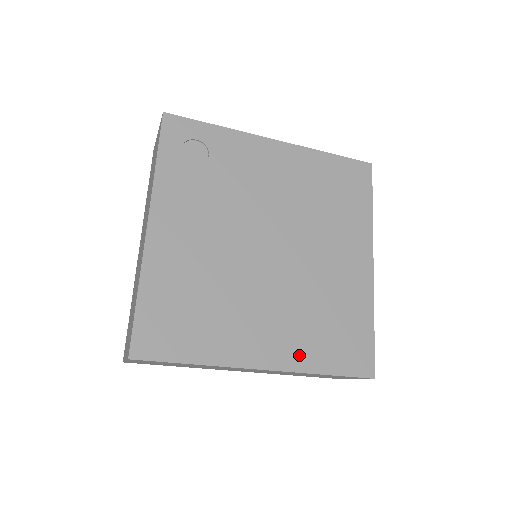
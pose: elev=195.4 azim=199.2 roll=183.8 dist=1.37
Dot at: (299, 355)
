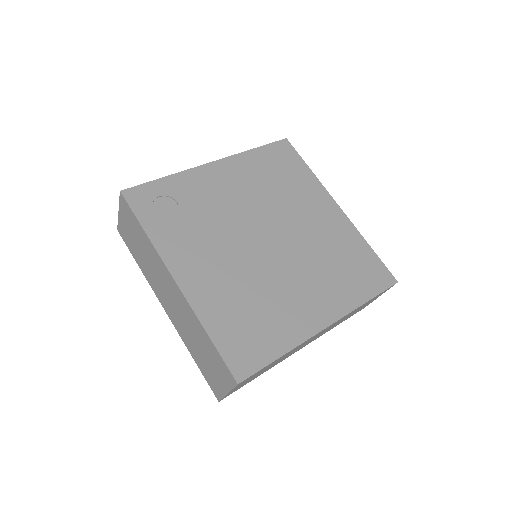
Dot at: (342, 300)
